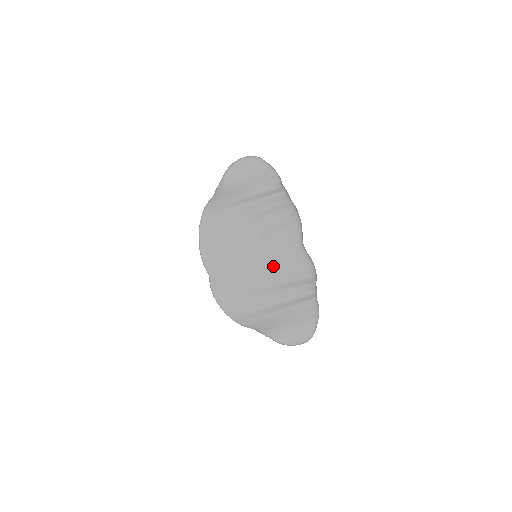
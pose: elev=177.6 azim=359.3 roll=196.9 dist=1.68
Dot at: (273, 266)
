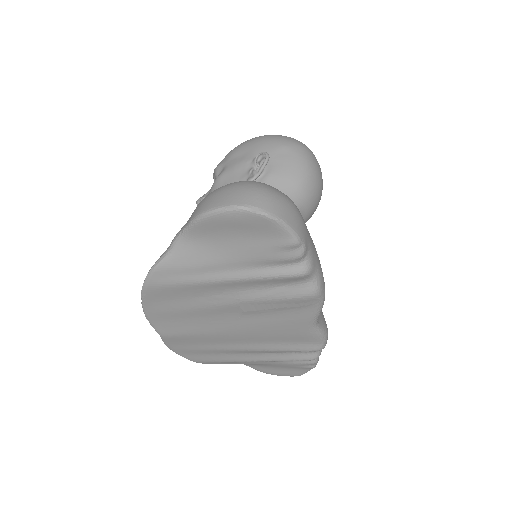
Dot at: (259, 338)
